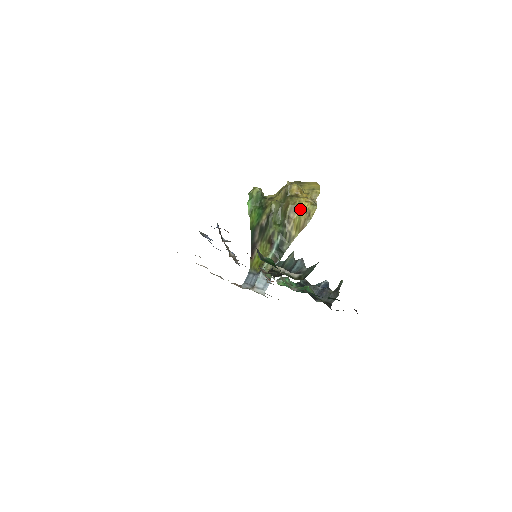
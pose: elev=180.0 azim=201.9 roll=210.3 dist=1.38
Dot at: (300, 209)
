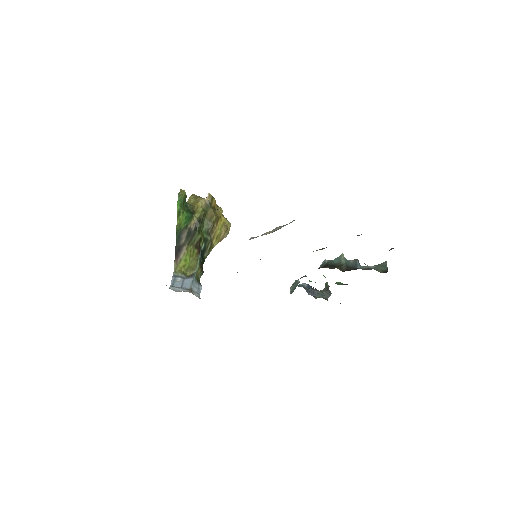
Dot at: (221, 221)
